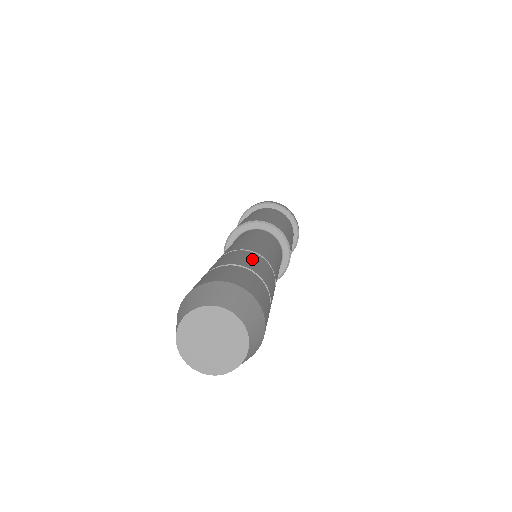
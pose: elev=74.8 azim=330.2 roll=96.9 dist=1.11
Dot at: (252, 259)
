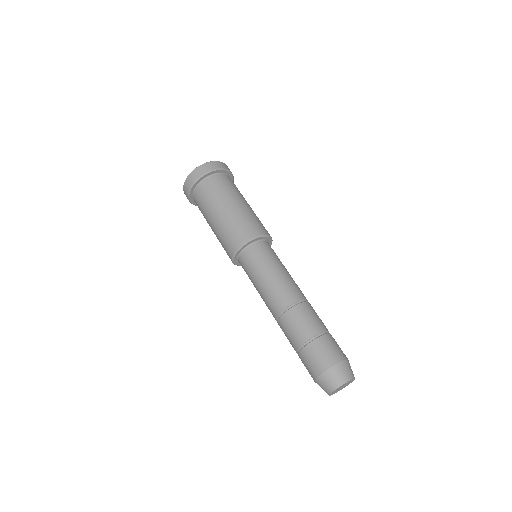
Dot at: (316, 314)
